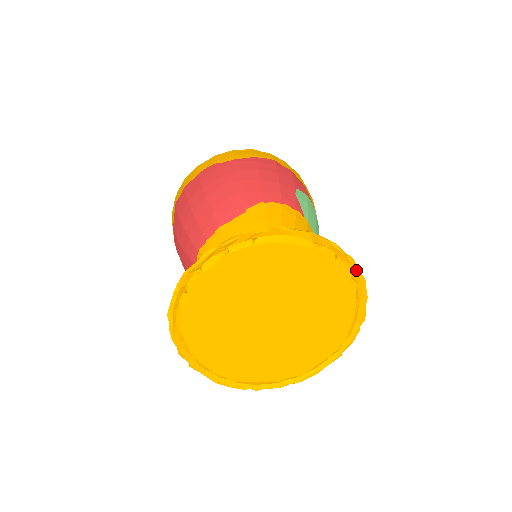
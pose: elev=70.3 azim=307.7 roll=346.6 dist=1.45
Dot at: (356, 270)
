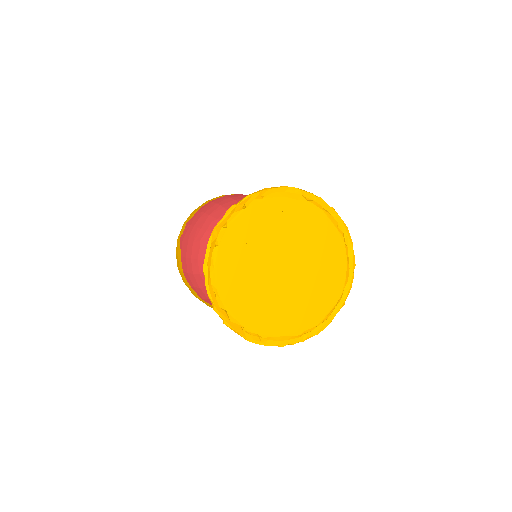
Dot at: (339, 219)
